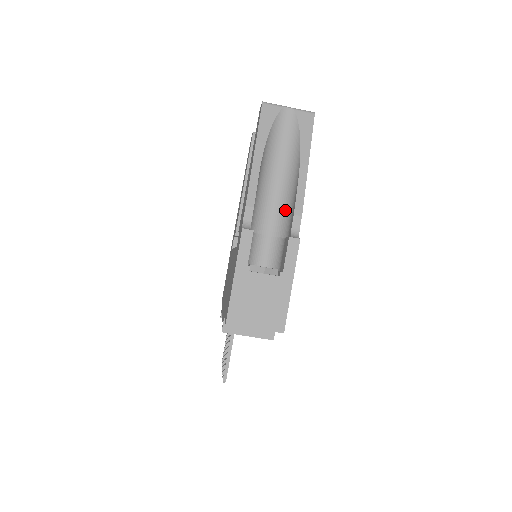
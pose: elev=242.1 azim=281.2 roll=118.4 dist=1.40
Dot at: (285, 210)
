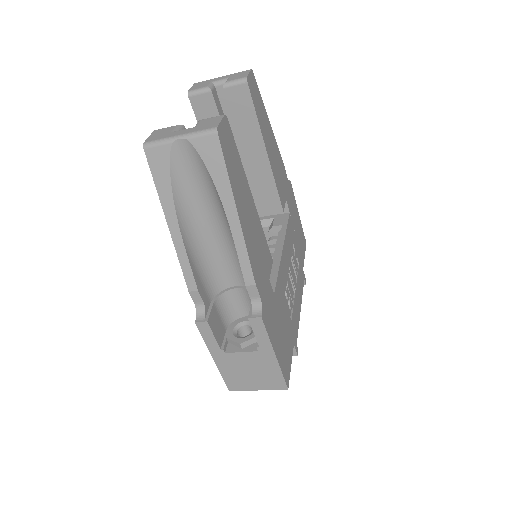
Dot at: occluded
